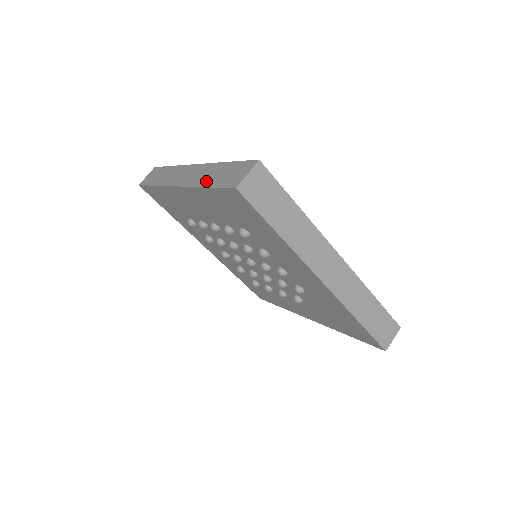
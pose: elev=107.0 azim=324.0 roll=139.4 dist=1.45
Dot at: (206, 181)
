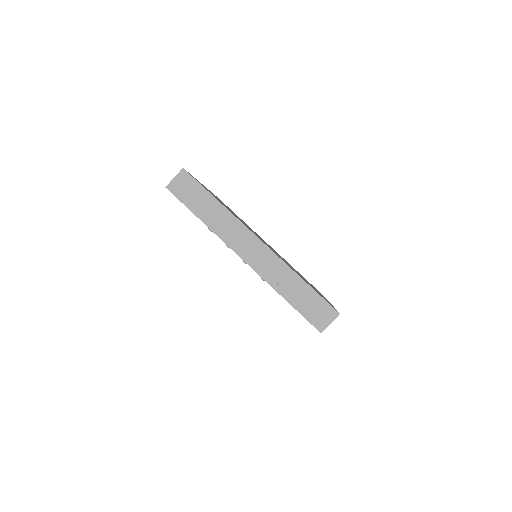
Dot at: occluded
